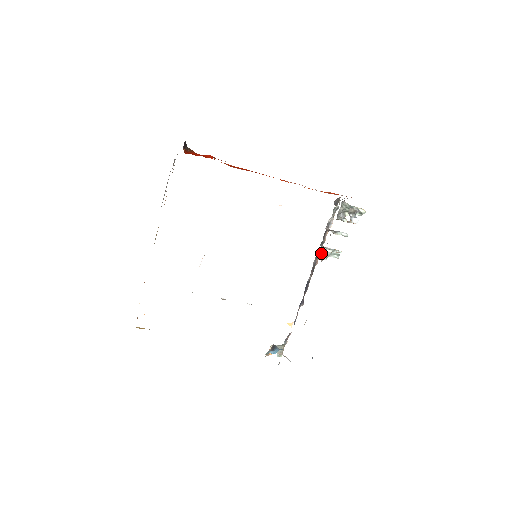
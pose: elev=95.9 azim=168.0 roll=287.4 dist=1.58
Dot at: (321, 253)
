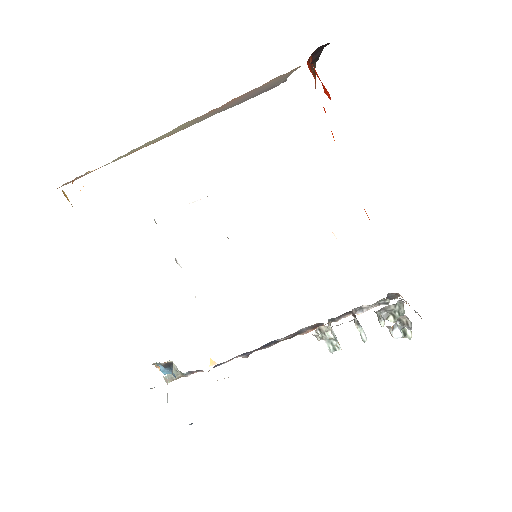
Dot at: (321, 328)
